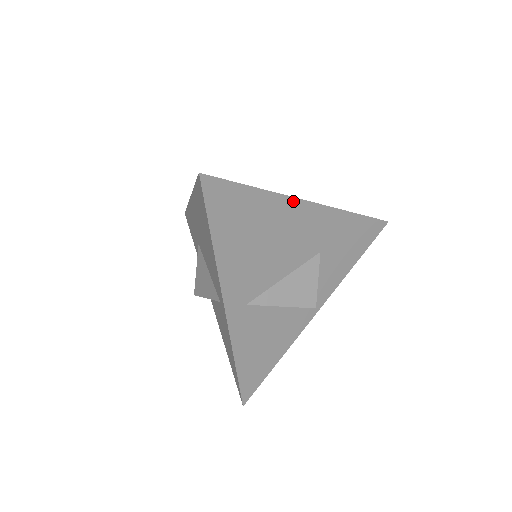
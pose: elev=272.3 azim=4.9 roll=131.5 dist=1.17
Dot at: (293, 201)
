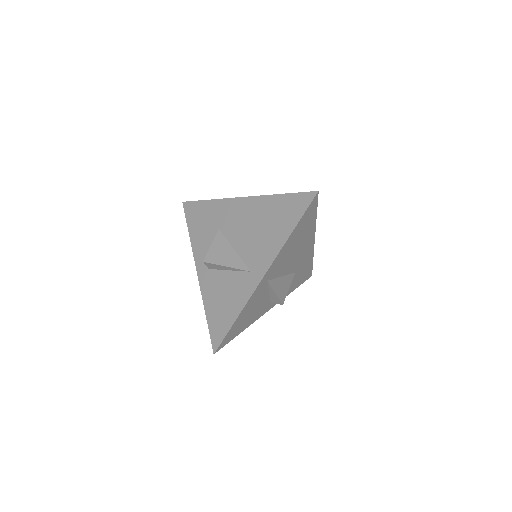
Dot at: (314, 234)
